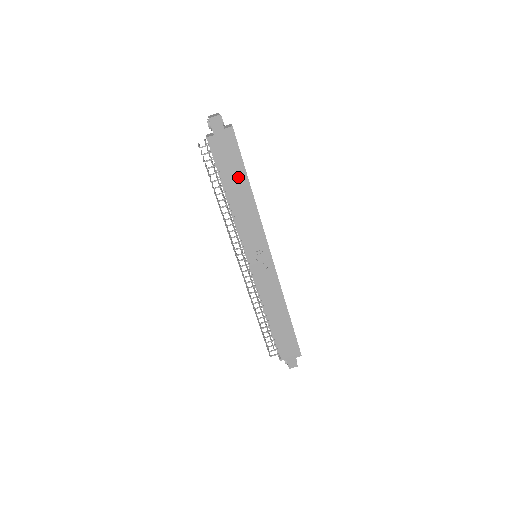
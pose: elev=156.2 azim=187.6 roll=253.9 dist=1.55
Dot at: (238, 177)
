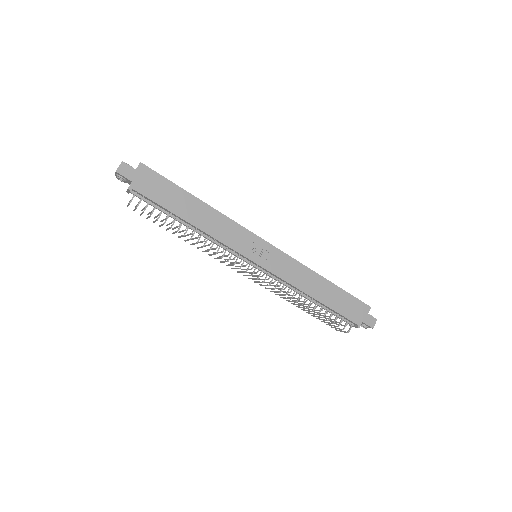
Dot at: (182, 200)
